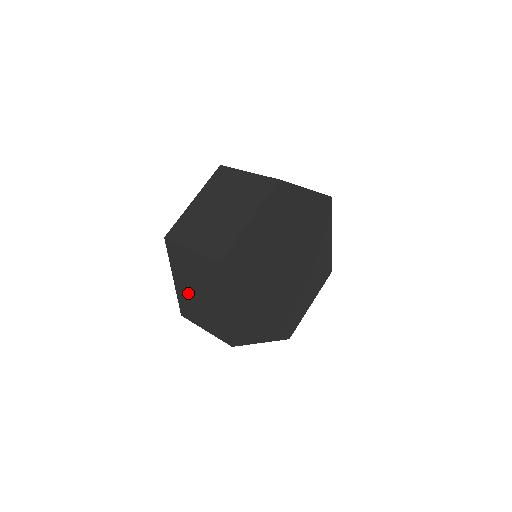
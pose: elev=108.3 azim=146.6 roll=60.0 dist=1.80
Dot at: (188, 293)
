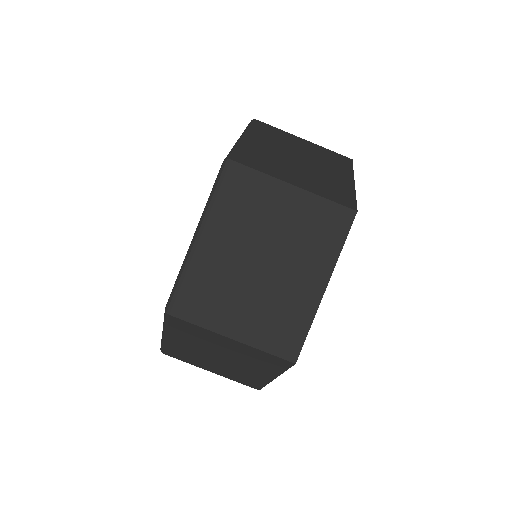
Dot at: (229, 265)
